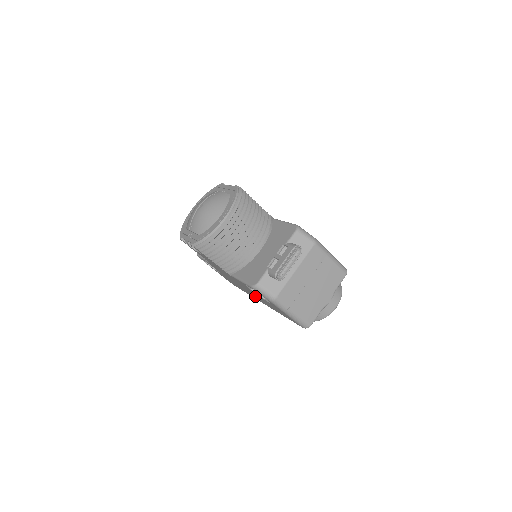
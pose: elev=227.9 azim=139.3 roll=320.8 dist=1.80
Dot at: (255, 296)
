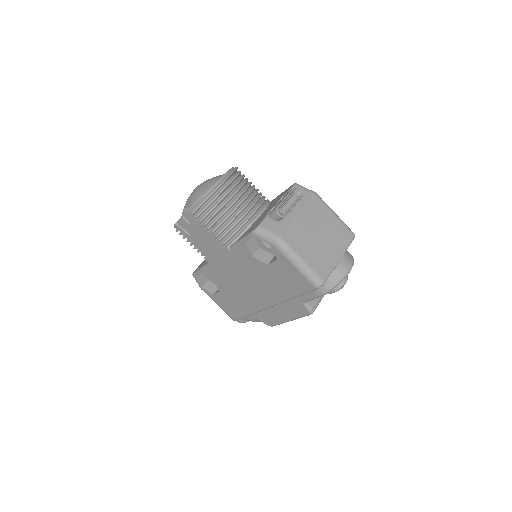
Dot at: (258, 289)
